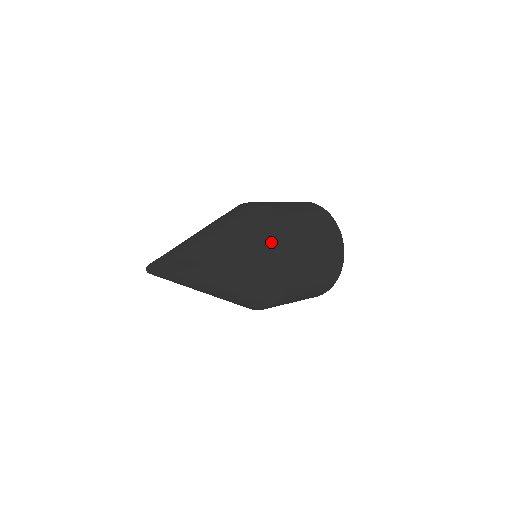
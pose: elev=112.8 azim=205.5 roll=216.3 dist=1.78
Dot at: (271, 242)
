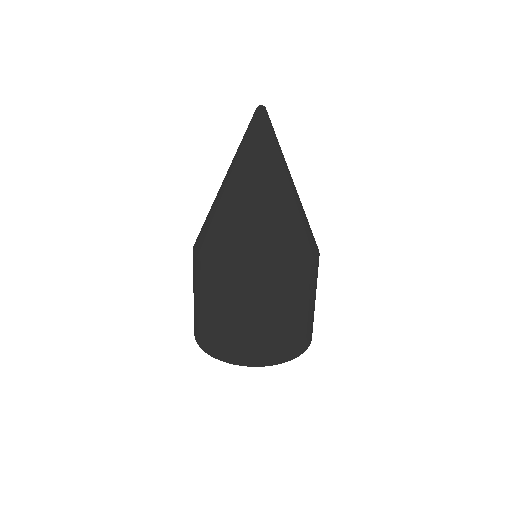
Dot at: (310, 241)
